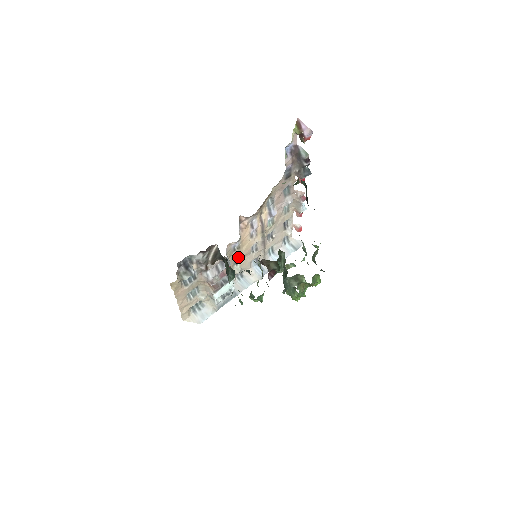
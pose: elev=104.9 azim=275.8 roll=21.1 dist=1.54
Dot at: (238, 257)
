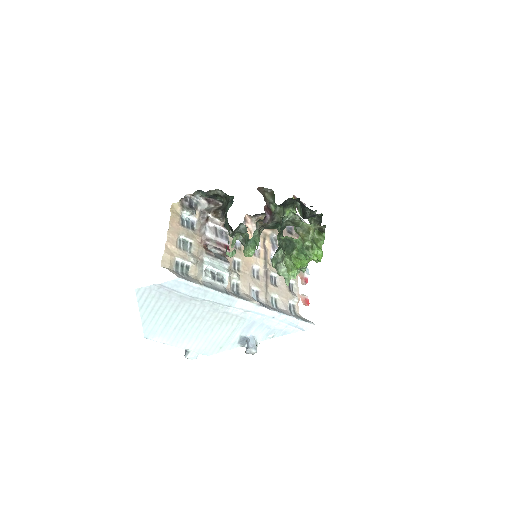
Dot at: (238, 263)
